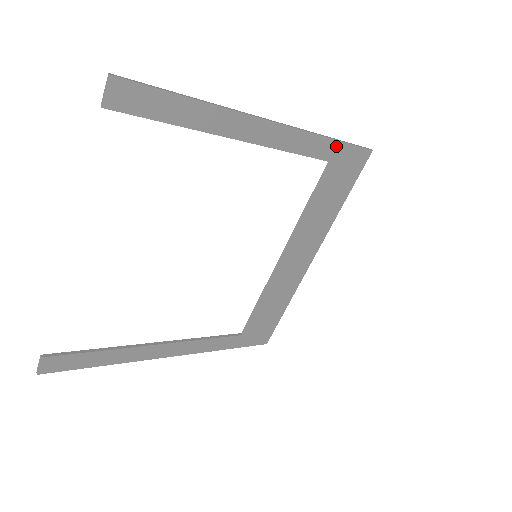
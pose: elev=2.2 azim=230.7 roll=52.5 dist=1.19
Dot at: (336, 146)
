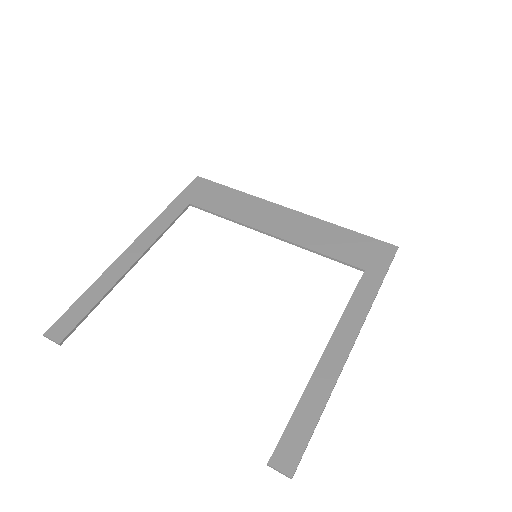
Dot at: (378, 279)
